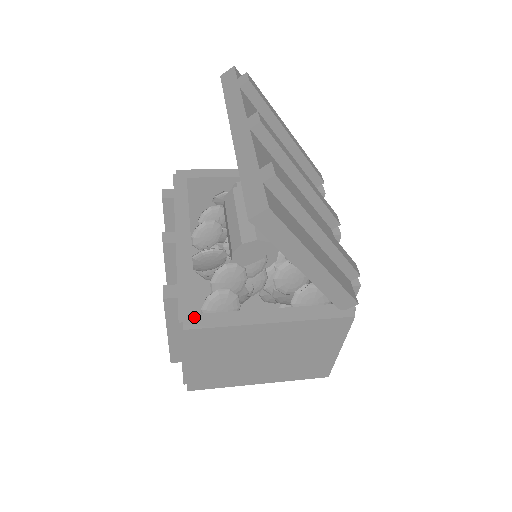
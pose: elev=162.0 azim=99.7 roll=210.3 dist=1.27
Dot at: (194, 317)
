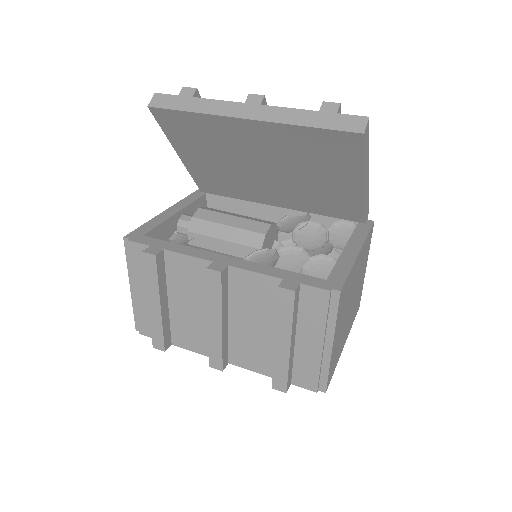
Dot at: (330, 282)
